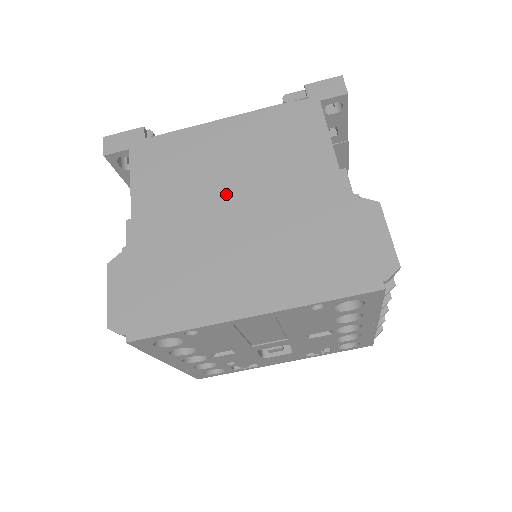
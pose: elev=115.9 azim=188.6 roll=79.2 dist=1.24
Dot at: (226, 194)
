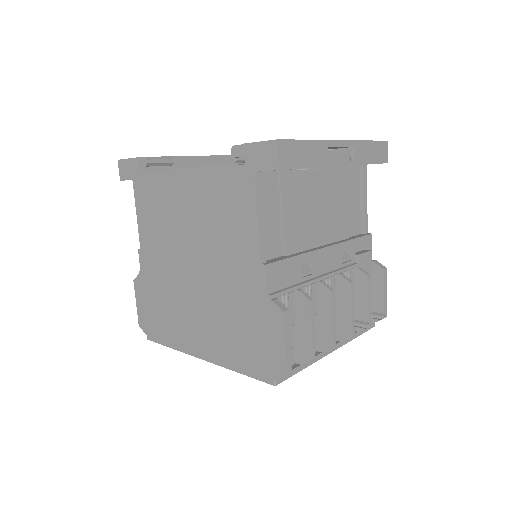
Dot at: (188, 253)
